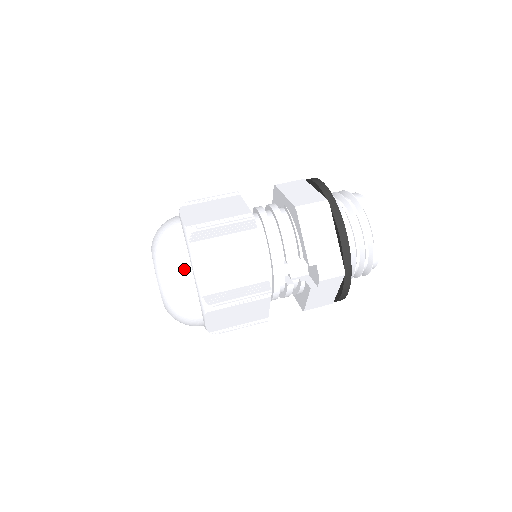
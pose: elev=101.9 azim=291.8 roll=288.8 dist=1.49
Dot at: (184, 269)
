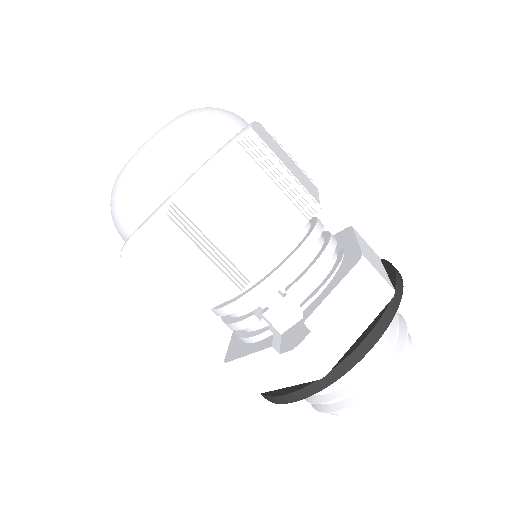
Dot at: (196, 154)
